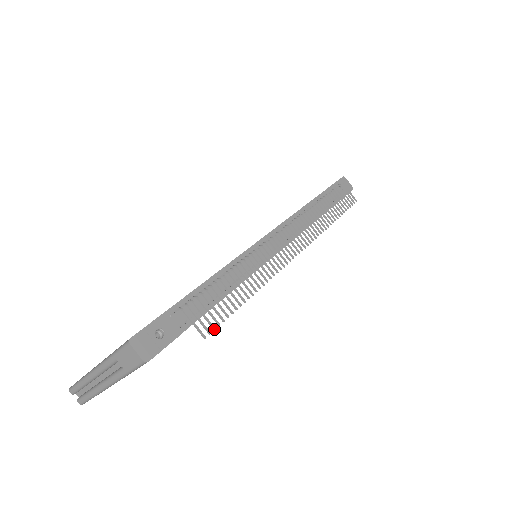
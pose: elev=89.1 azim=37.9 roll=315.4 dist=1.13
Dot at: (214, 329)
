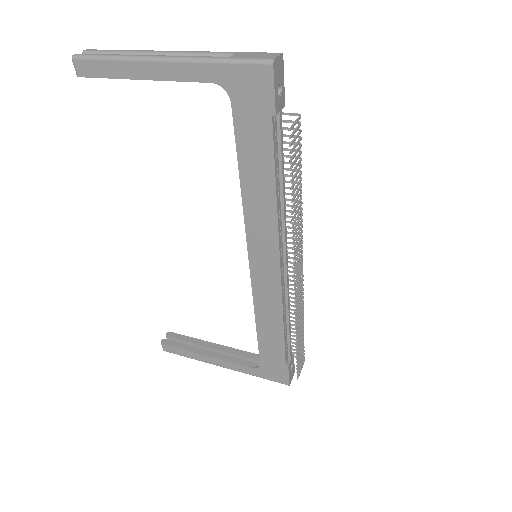
Dot at: (291, 145)
